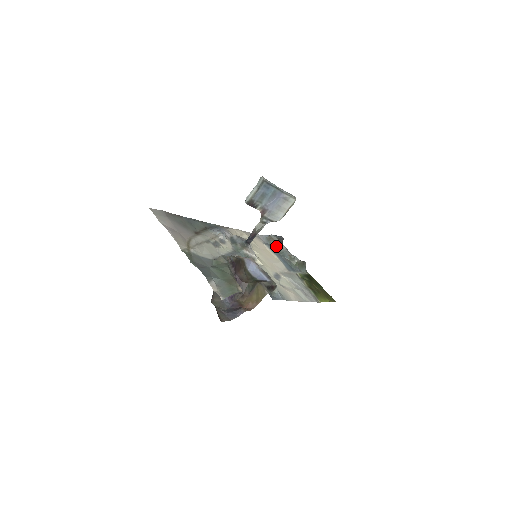
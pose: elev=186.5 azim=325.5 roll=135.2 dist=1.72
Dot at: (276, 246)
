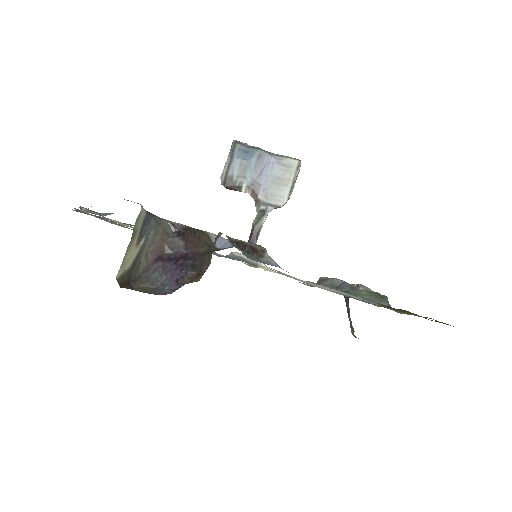
Dot at: (328, 285)
